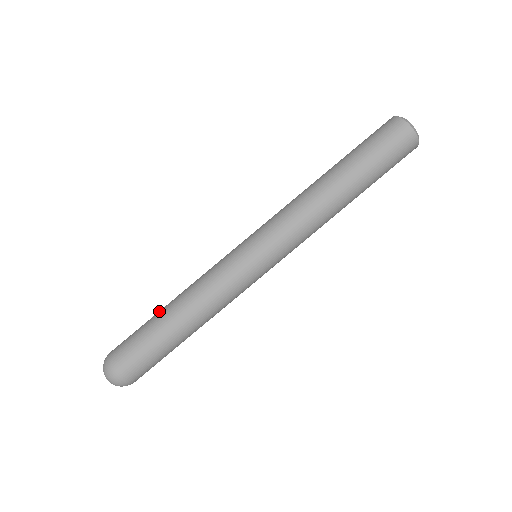
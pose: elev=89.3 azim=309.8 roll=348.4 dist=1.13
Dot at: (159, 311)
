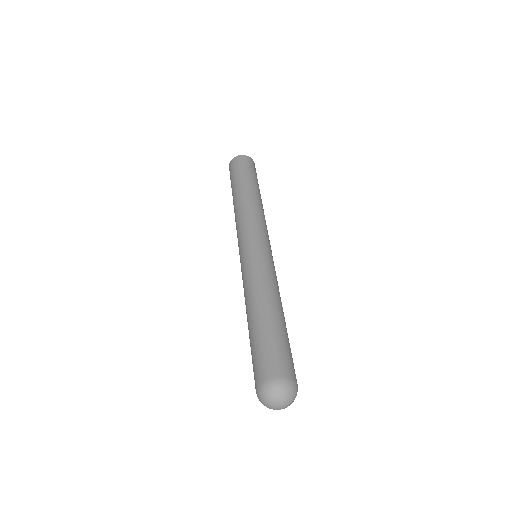
Dot at: (257, 322)
